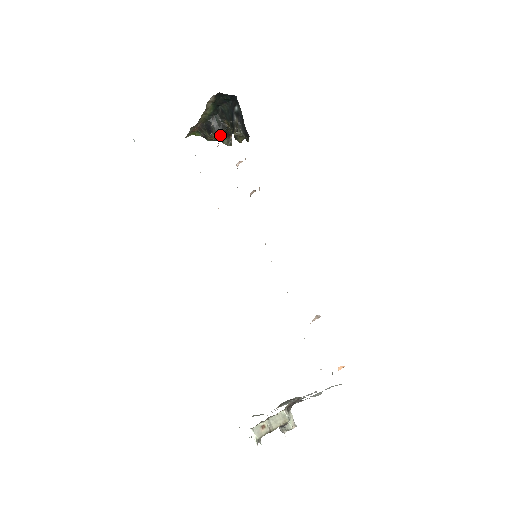
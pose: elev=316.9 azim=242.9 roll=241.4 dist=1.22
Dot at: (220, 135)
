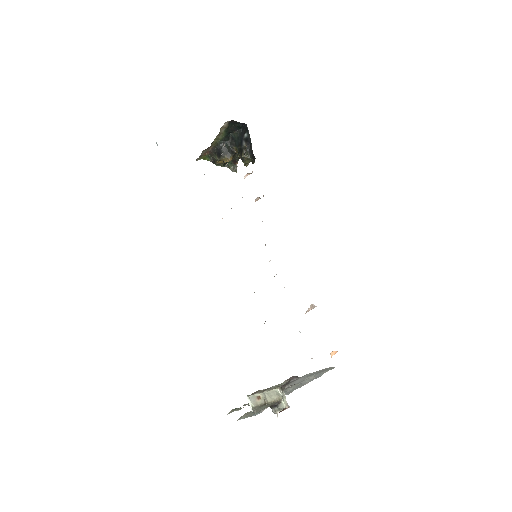
Dot at: (228, 159)
